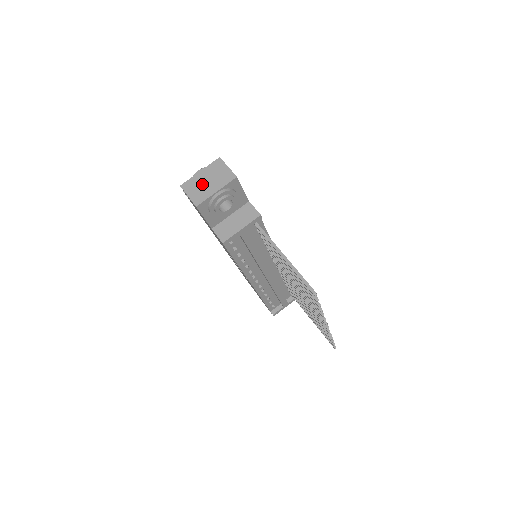
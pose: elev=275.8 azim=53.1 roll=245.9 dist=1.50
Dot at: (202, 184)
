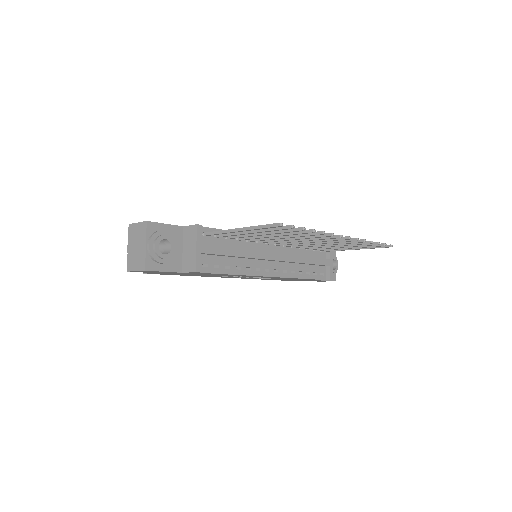
Dot at: (135, 253)
